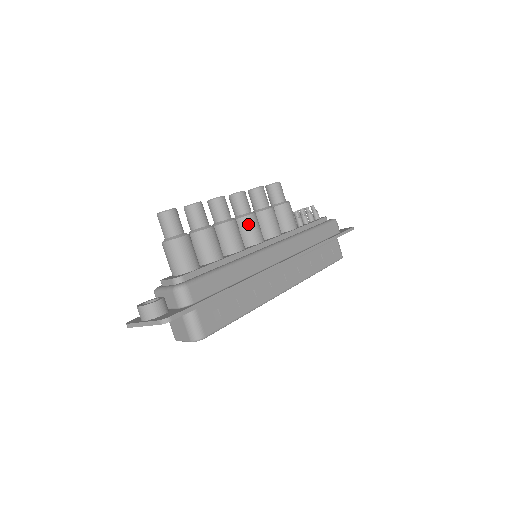
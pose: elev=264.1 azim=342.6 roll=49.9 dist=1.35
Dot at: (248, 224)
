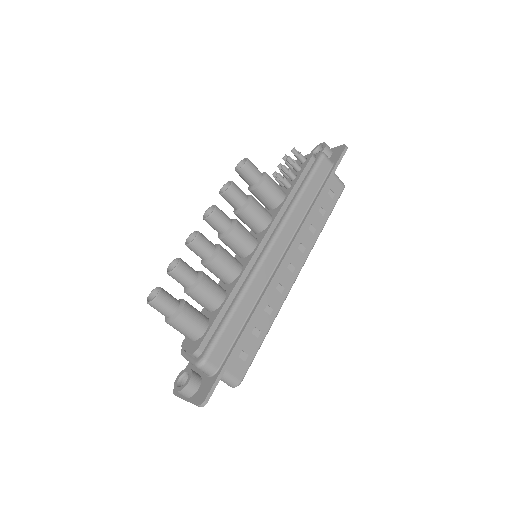
Dot at: (234, 240)
